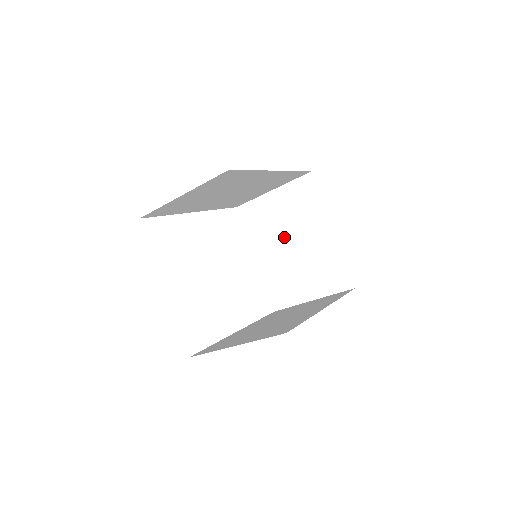
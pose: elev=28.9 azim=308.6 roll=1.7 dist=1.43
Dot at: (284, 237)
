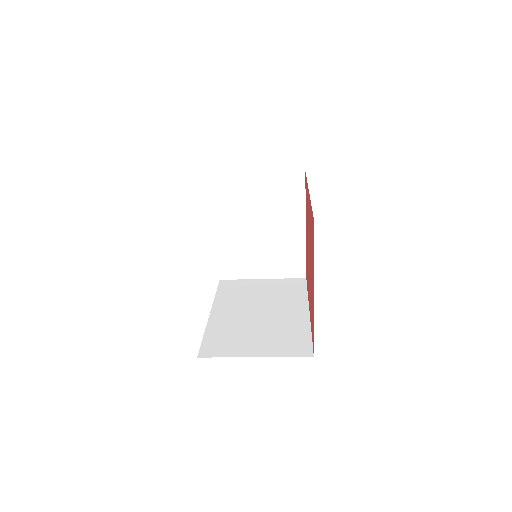
Dot at: (254, 219)
